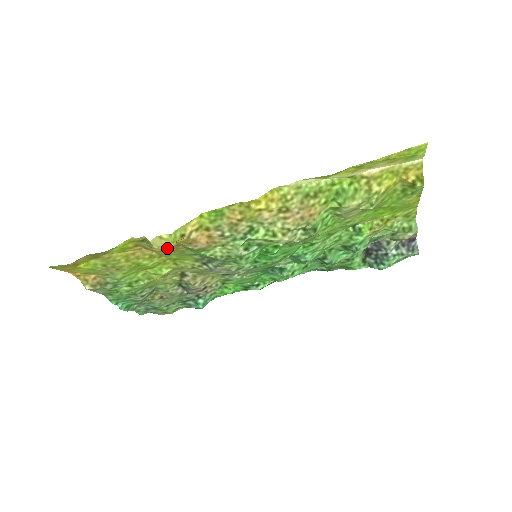
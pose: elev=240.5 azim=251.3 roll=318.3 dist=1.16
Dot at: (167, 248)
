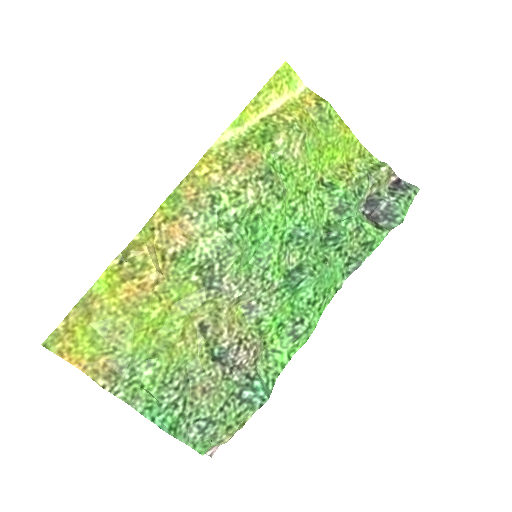
Dot at: (144, 248)
